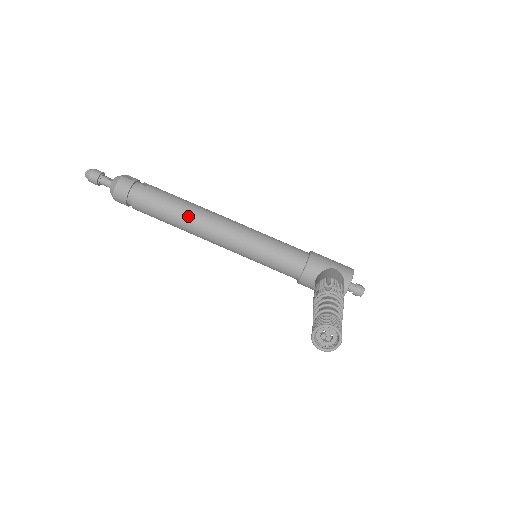
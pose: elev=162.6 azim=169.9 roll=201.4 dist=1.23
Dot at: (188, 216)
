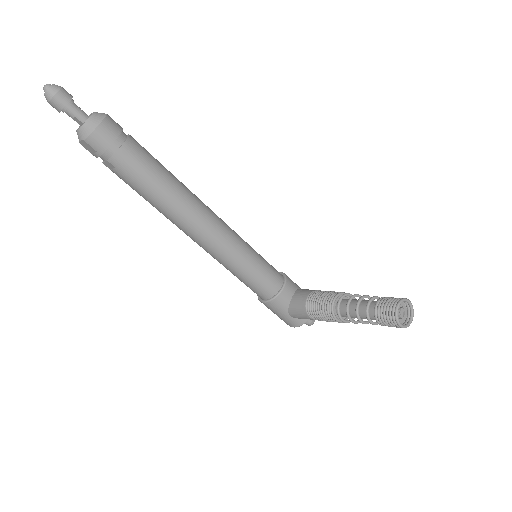
Dot at: (185, 193)
